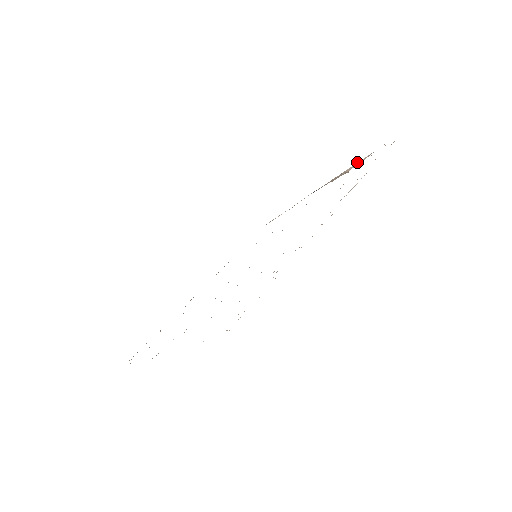
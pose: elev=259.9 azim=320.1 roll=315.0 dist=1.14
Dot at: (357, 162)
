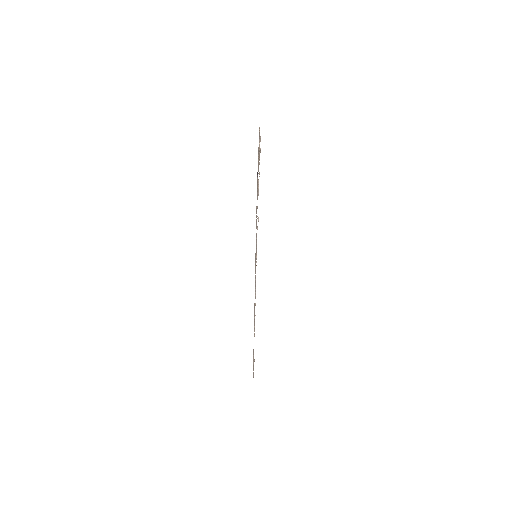
Dot at: occluded
